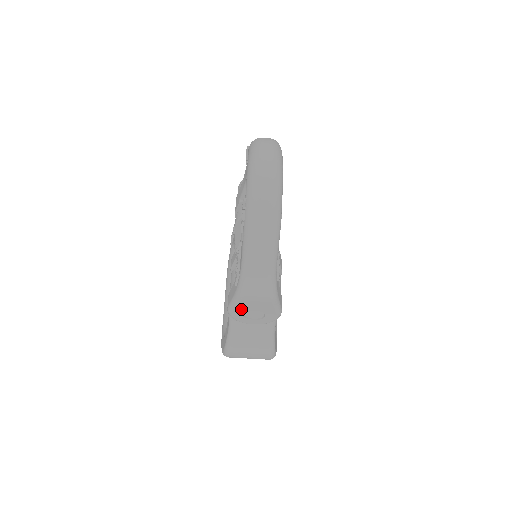
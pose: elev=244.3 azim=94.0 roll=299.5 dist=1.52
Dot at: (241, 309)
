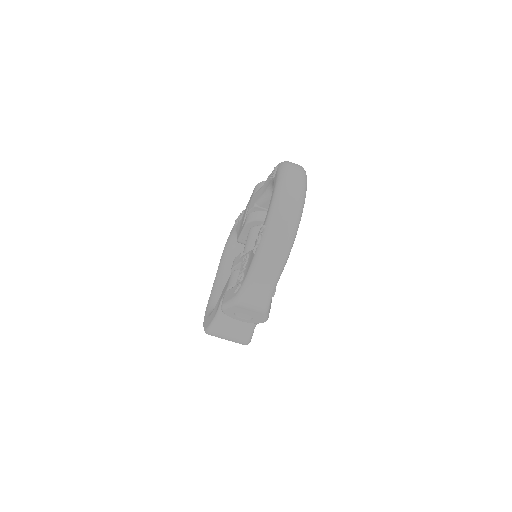
Dot at: (234, 310)
